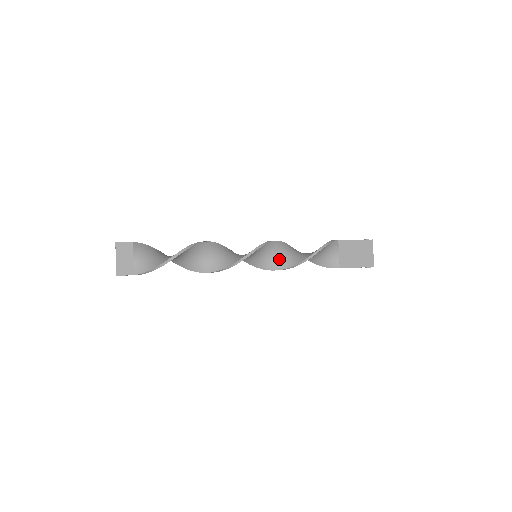
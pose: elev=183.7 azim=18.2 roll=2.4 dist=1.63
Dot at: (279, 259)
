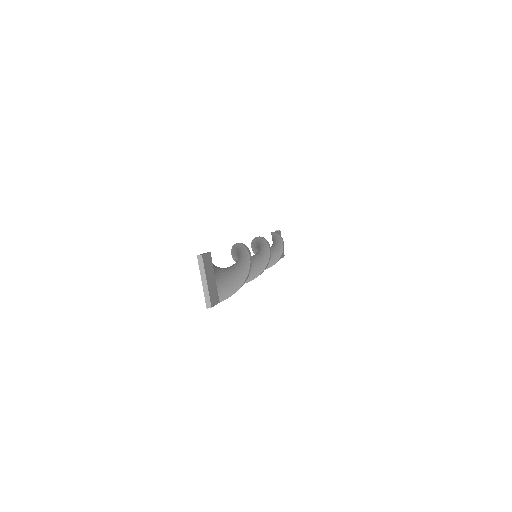
Dot at: occluded
